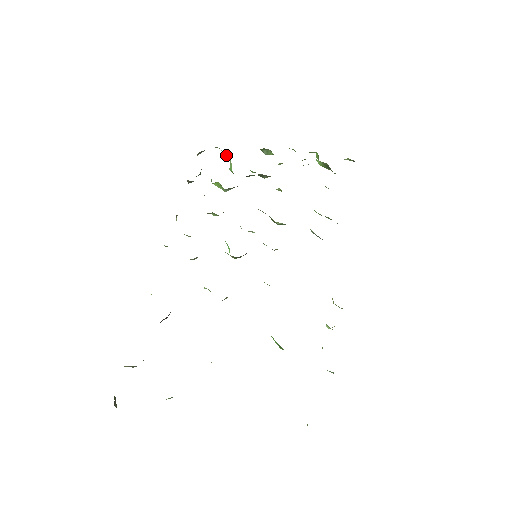
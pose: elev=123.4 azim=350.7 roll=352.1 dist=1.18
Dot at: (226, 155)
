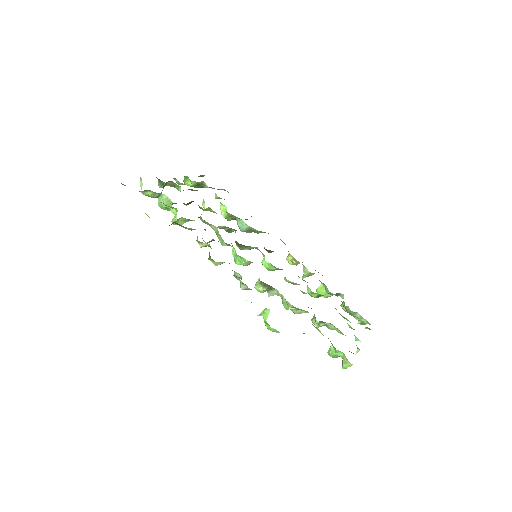
Dot at: (153, 195)
